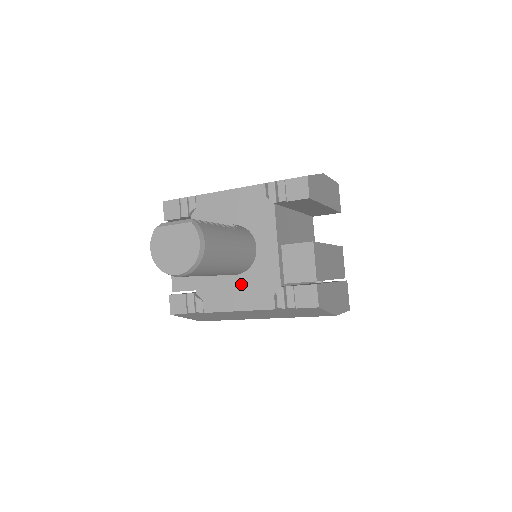
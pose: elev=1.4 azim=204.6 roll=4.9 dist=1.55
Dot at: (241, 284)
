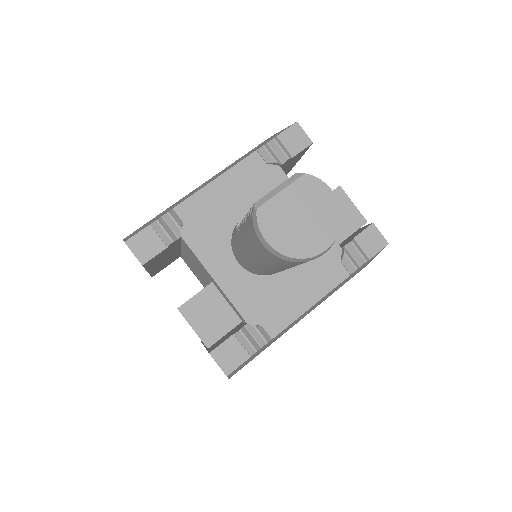
Dot at: (297, 275)
